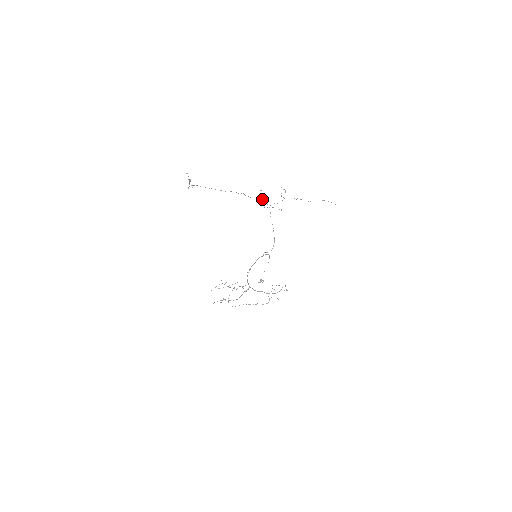
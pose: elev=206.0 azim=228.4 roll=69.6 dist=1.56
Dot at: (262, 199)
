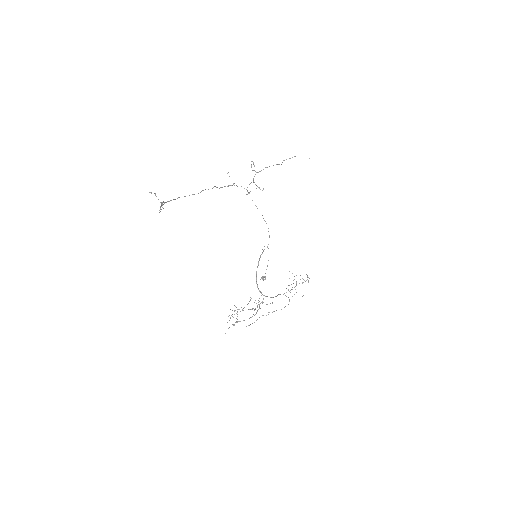
Dot at: (234, 183)
